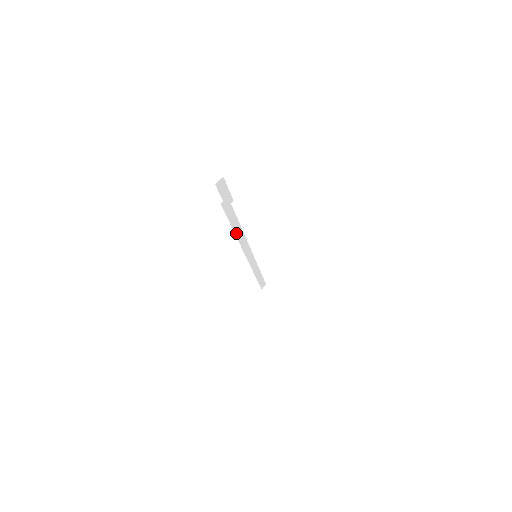
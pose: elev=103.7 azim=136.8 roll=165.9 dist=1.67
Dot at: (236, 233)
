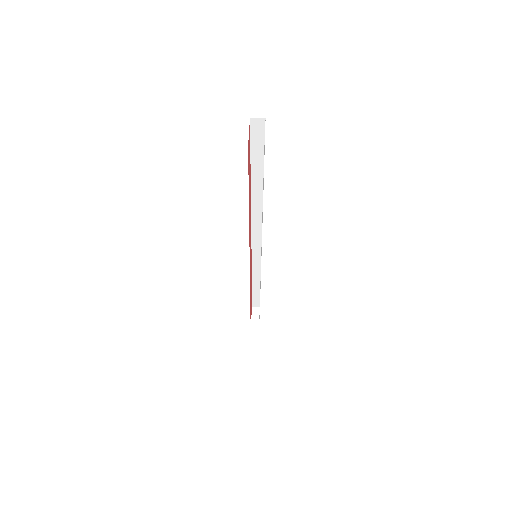
Dot at: (253, 212)
